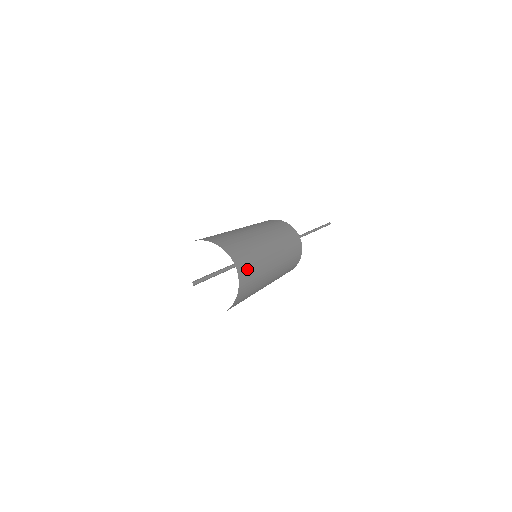
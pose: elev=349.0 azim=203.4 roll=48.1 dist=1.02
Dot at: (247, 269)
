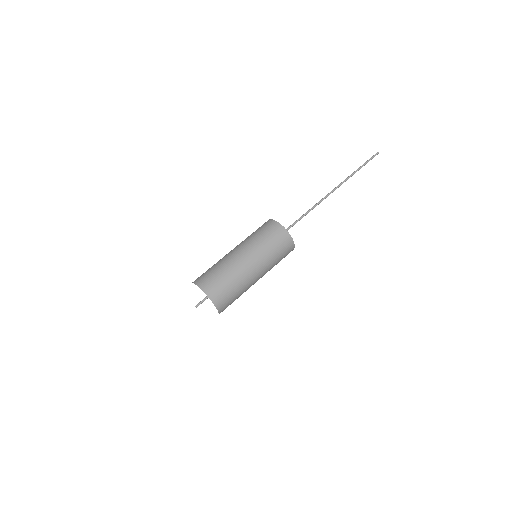
Dot at: (226, 301)
